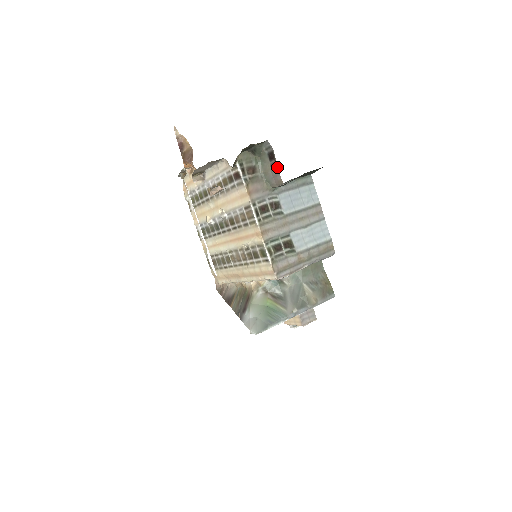
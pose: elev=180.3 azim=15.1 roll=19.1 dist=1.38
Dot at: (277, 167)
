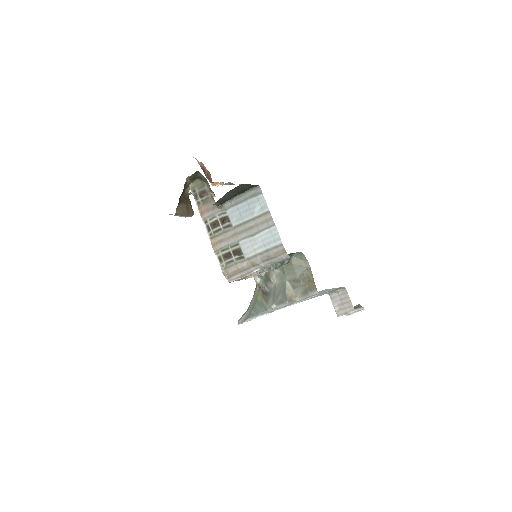
Dot at: occluded
